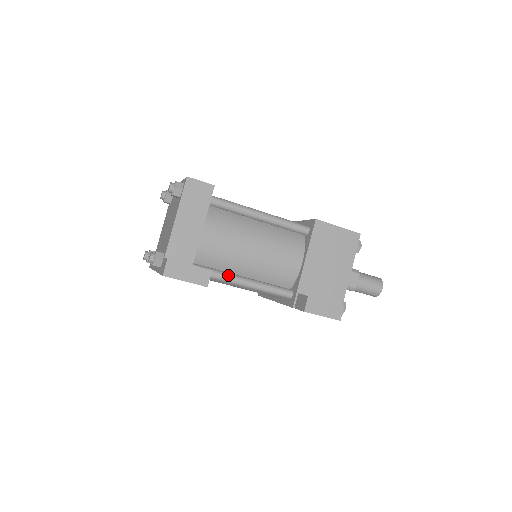
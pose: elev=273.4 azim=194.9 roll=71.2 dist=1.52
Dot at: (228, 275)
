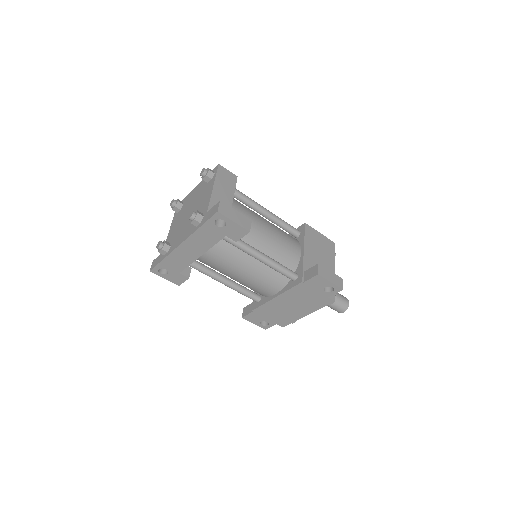
Dot at: (251, 246)
